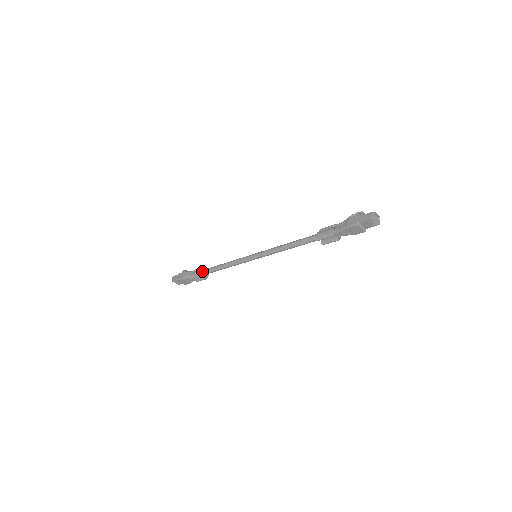
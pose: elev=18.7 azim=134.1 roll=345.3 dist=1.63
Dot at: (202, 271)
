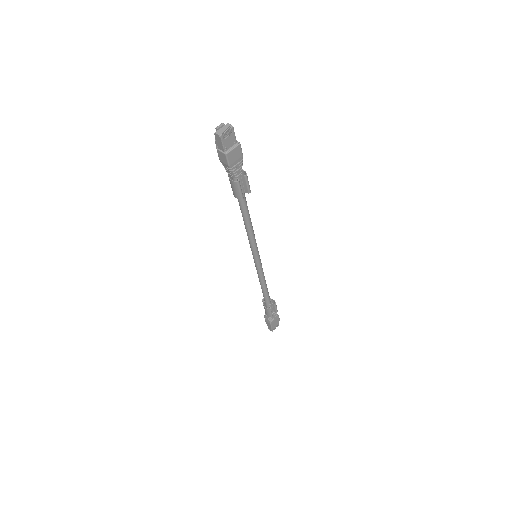
Dot at: (266, 305)
